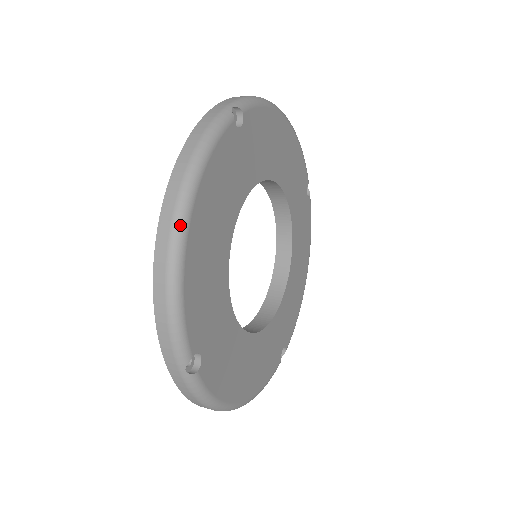
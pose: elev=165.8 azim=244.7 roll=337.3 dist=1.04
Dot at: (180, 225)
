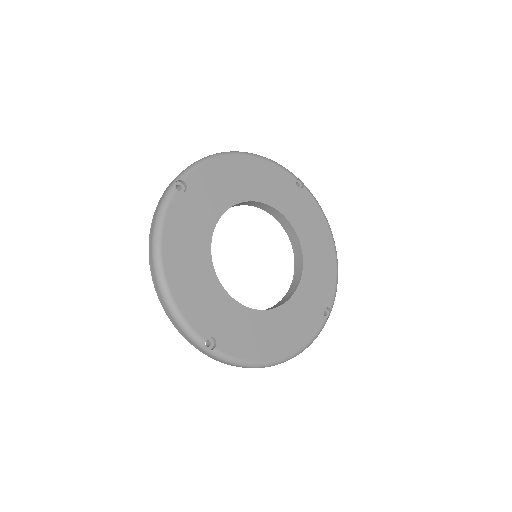
Dot at: (158, 271)
